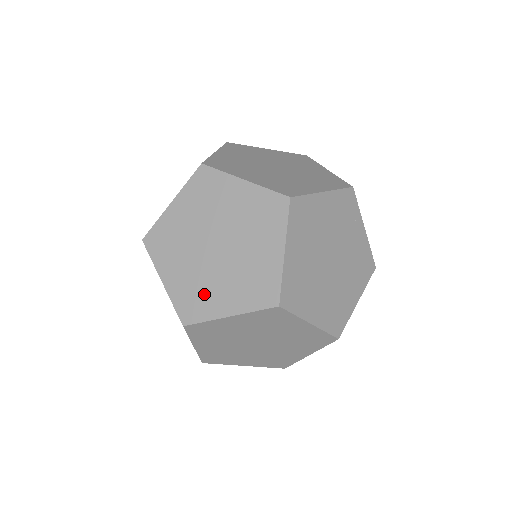
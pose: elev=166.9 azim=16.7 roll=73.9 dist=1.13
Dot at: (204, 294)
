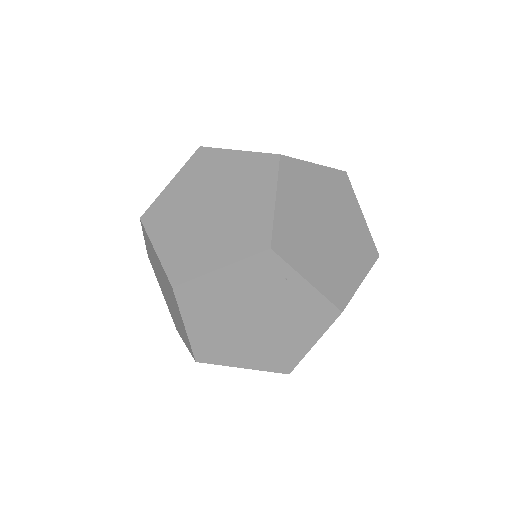
Dot at: (174, 319)
